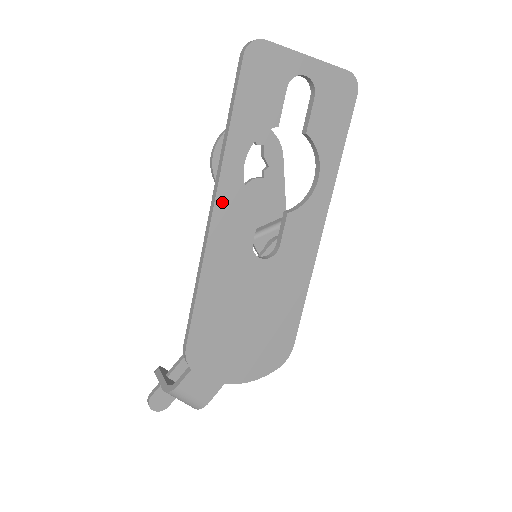
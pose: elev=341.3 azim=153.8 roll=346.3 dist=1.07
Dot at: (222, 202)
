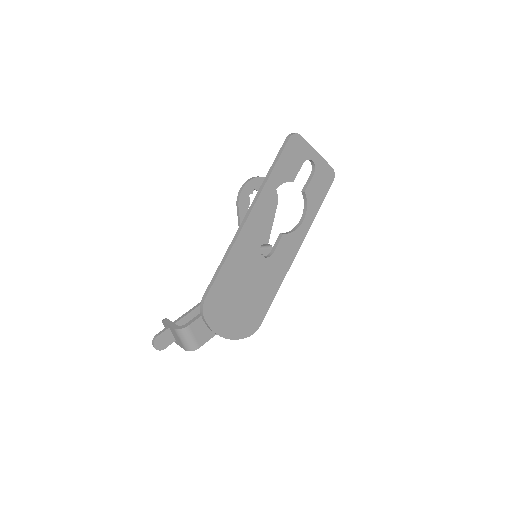
Dot at: (255, 212)
